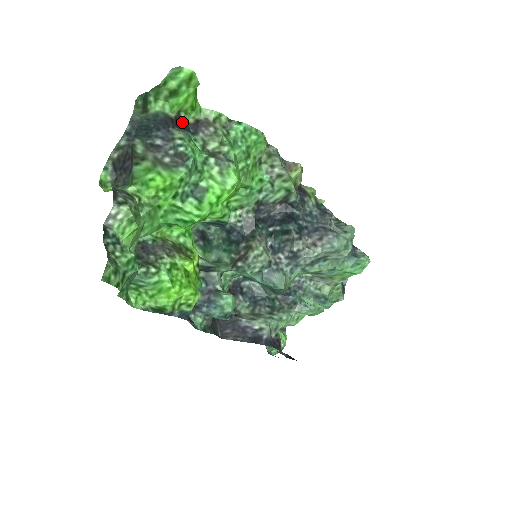
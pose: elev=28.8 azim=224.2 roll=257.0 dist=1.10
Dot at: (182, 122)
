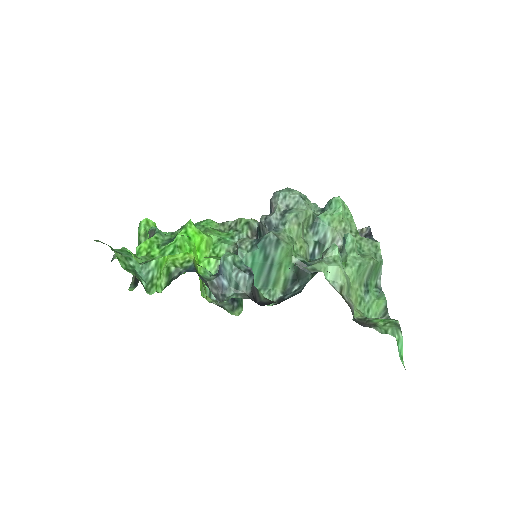
Dot at: occluded
